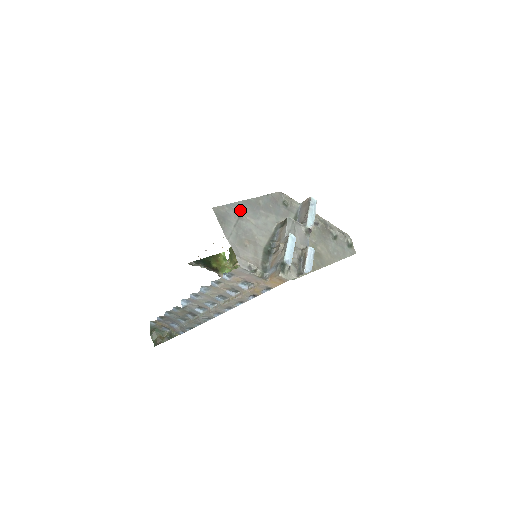
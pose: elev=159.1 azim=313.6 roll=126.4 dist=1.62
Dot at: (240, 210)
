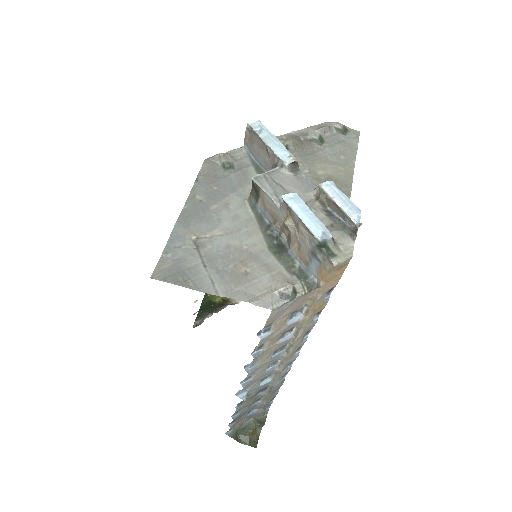
Dot at: (187, 237)
